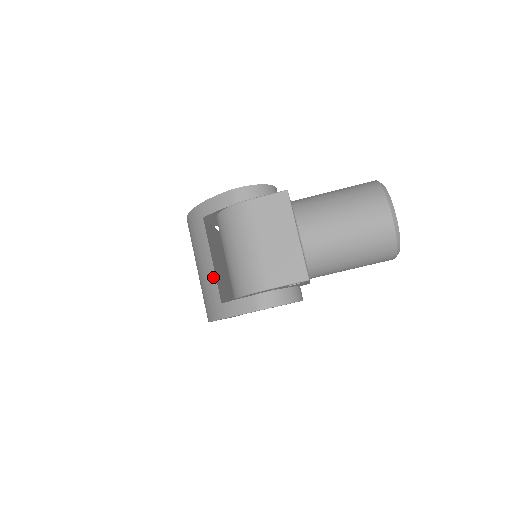
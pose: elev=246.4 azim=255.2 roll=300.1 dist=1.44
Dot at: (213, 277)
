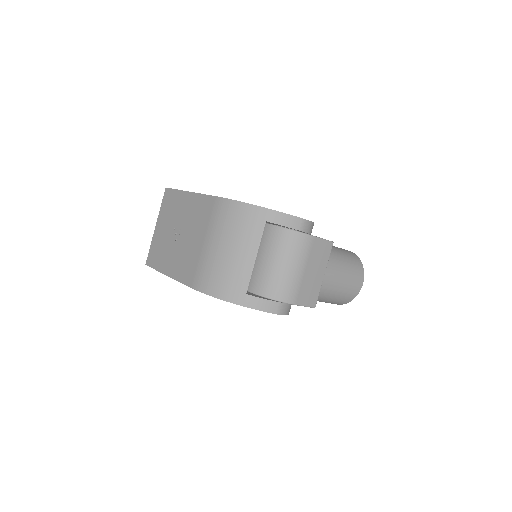
Dot at: (249, 270)
